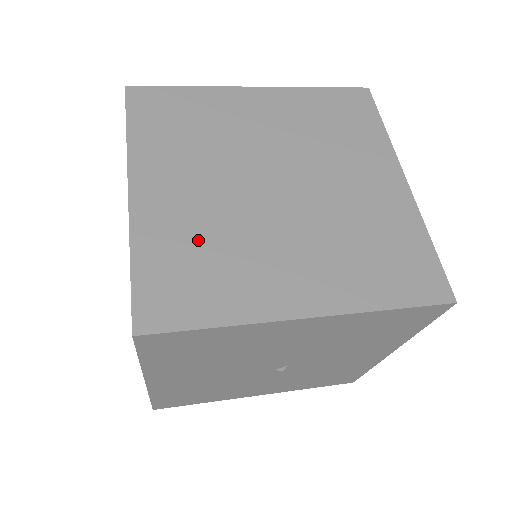
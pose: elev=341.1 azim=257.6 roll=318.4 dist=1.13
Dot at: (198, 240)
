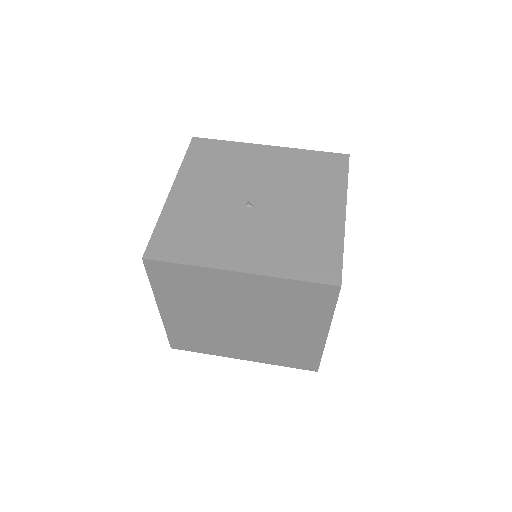
Dot at: (196, 332)
